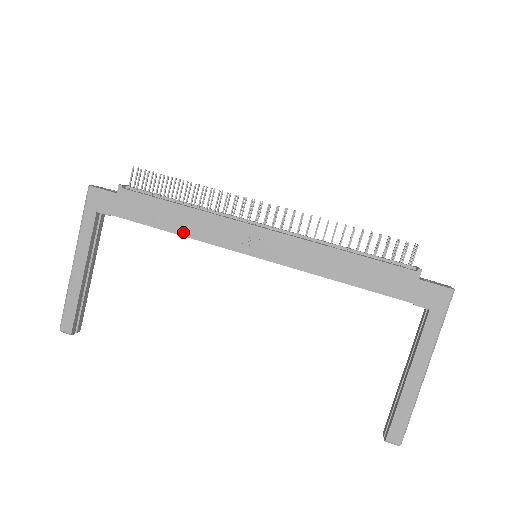
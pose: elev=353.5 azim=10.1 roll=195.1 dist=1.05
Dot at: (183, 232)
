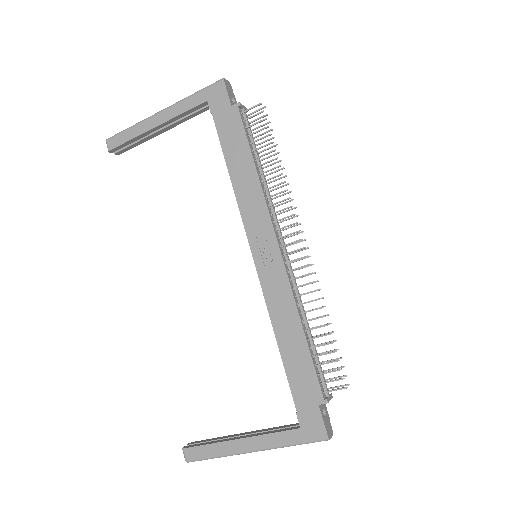
Dot at: (235, 183)
